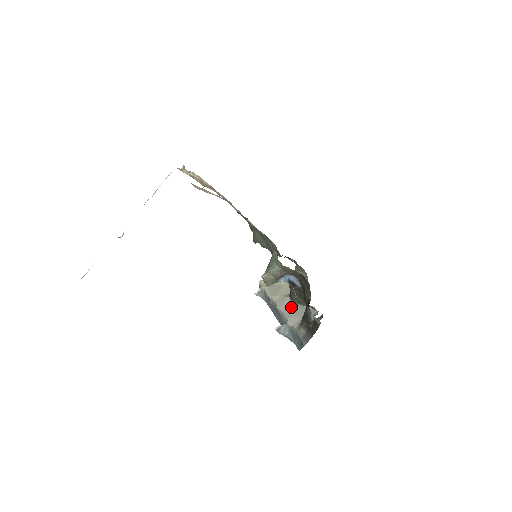
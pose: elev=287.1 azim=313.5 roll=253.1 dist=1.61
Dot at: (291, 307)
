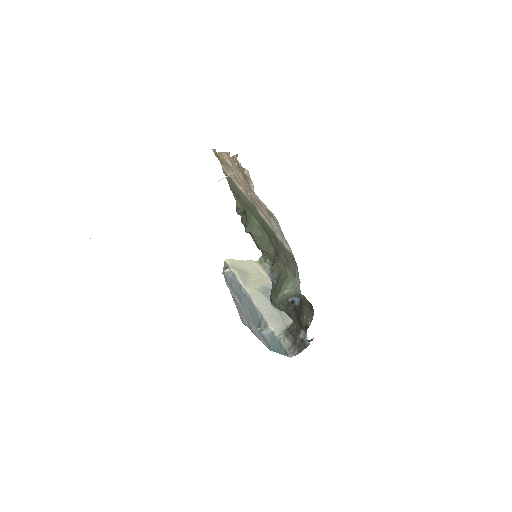
Dot at: (269, 308)
